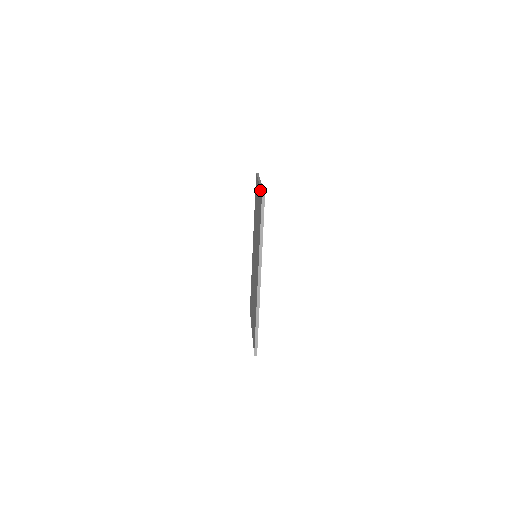
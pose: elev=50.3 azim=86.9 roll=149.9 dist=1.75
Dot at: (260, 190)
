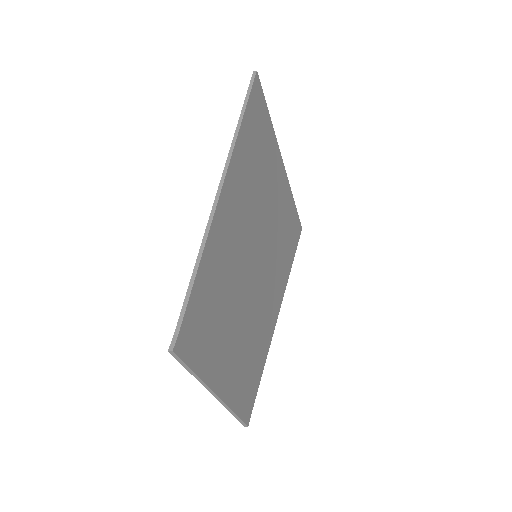
Dot at: (187, 289)
